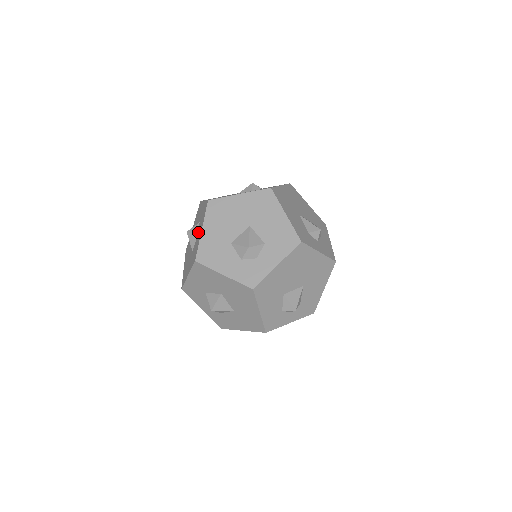
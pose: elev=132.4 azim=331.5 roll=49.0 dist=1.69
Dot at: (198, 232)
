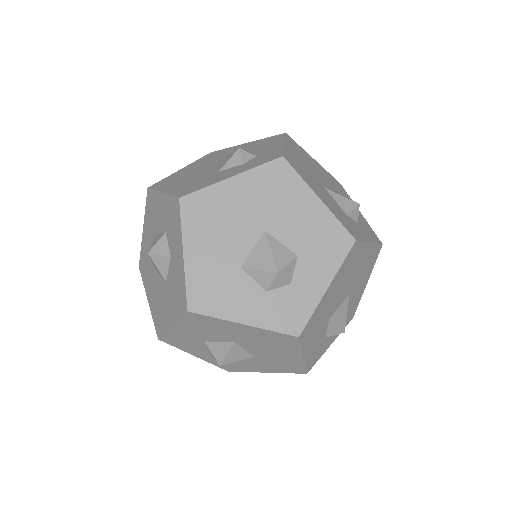
Dot at: (171, 252)
